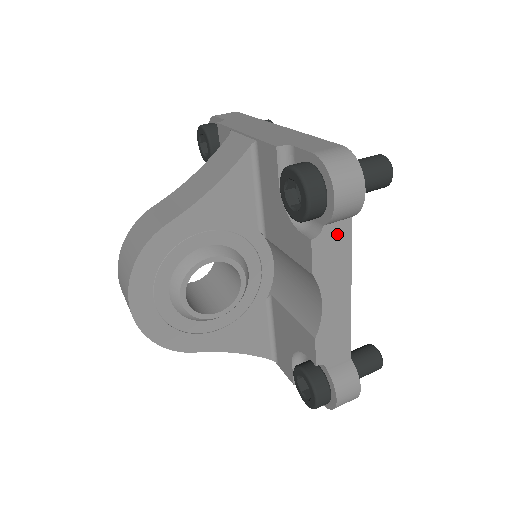
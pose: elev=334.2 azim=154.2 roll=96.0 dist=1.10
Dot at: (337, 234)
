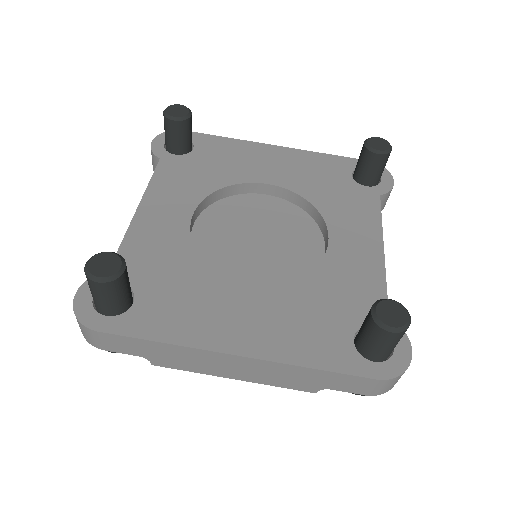
Dot at: occluded
